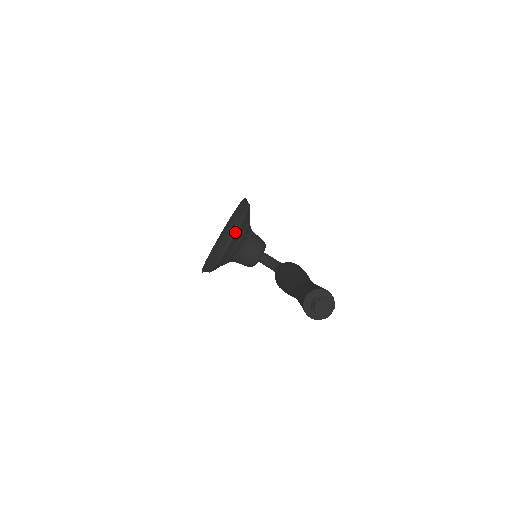
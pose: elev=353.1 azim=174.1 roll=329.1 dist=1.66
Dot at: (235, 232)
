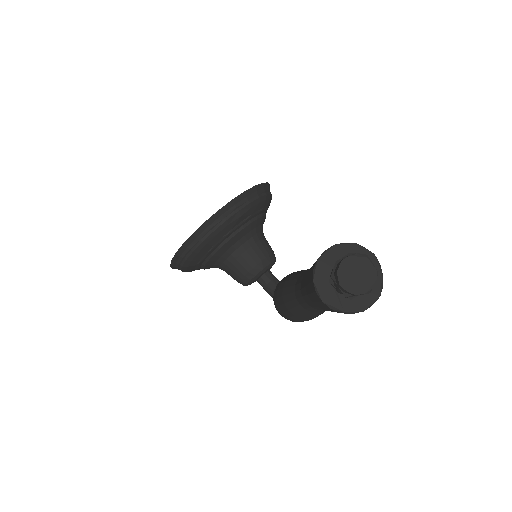
Dot at: (237, 210)
